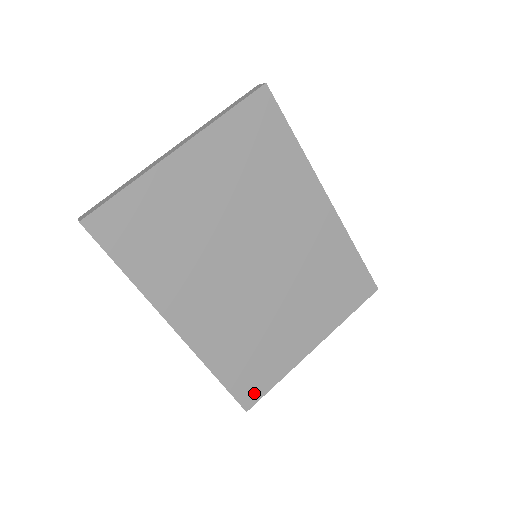
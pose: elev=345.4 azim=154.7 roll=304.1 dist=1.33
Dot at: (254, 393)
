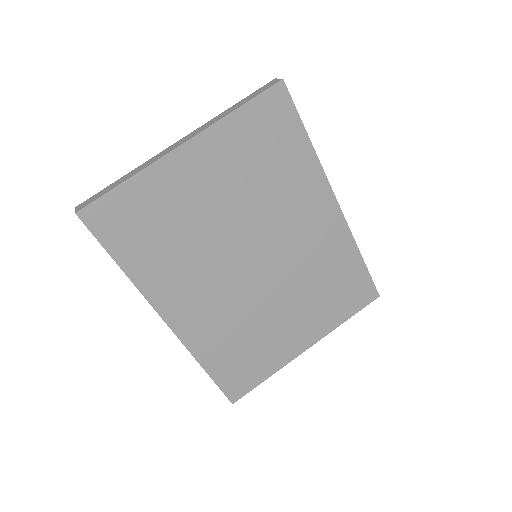
Dot at: (242, 387)
